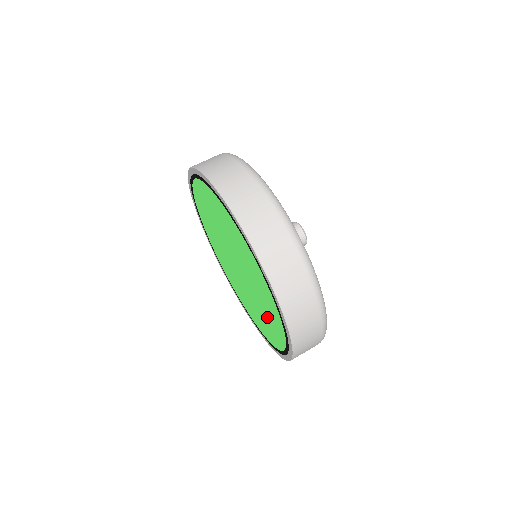
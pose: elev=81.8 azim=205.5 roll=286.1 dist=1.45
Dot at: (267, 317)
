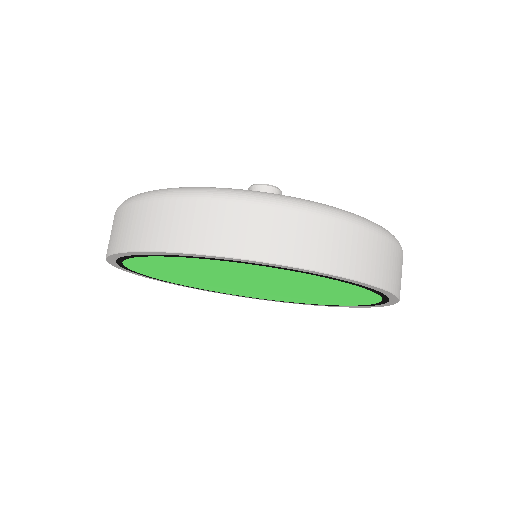
Dot at: (334, 296)
